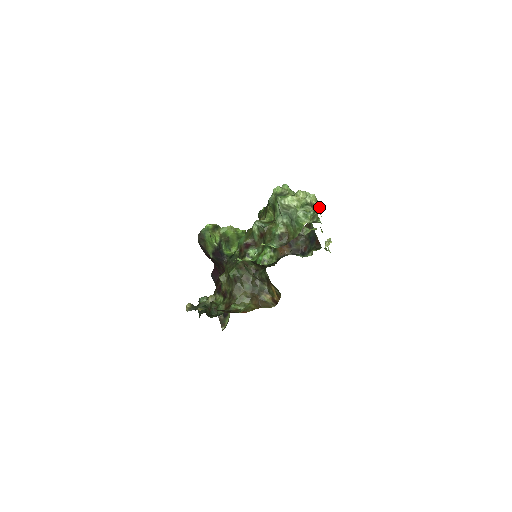
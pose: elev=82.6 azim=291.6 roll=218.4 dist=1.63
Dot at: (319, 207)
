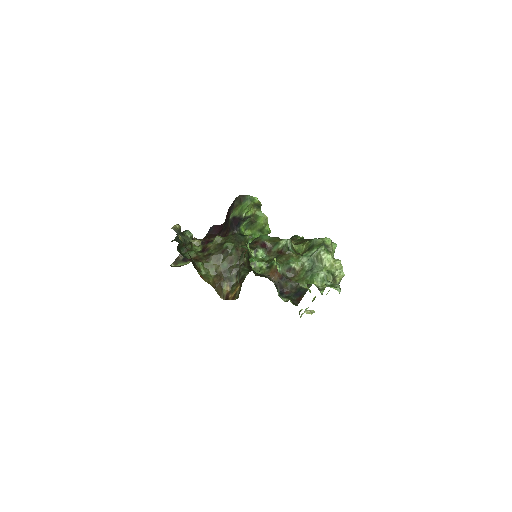
Dot at: (338, 287)
